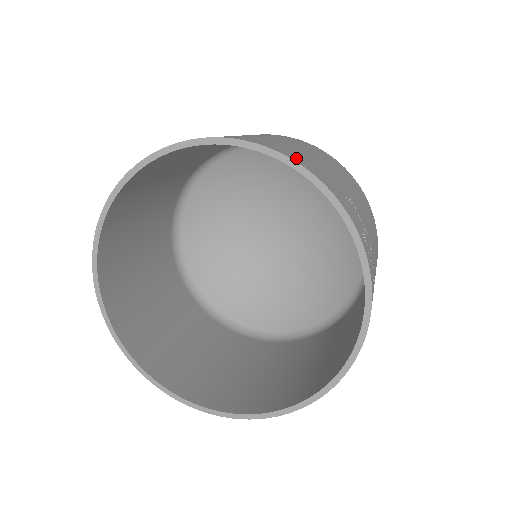
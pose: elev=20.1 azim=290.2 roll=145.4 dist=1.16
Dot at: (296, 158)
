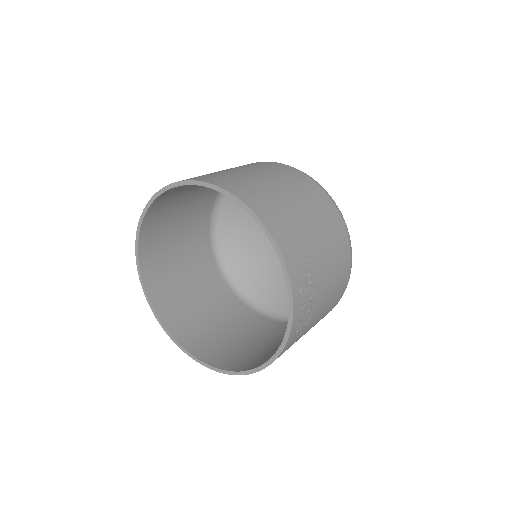
Dot at: (272, 223)
